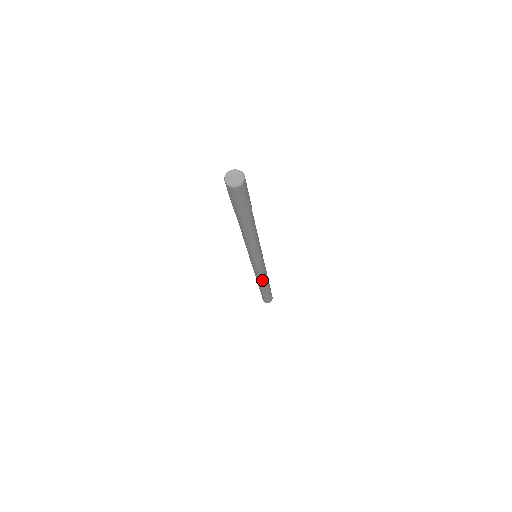
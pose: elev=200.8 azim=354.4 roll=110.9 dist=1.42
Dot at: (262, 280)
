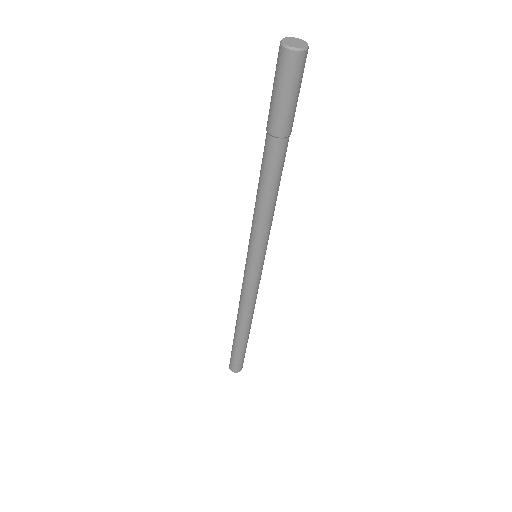
Dot at: (242, 310)
